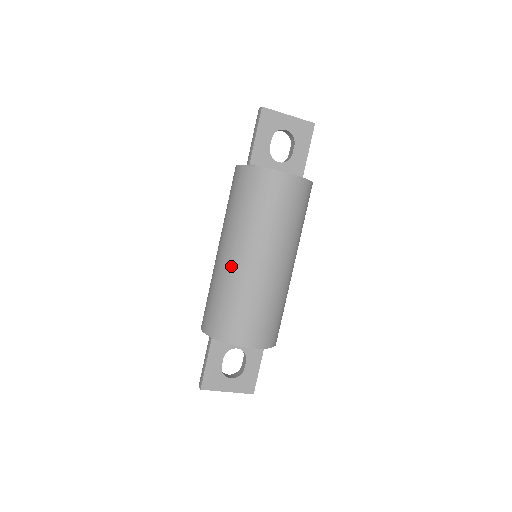
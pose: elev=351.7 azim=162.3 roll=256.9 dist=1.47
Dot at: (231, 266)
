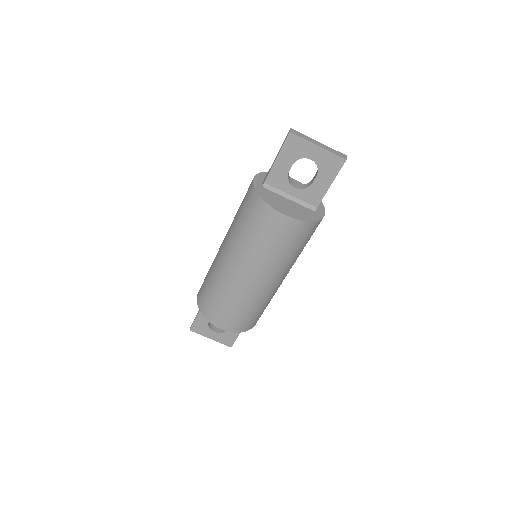
Dot at: (221, 266)
